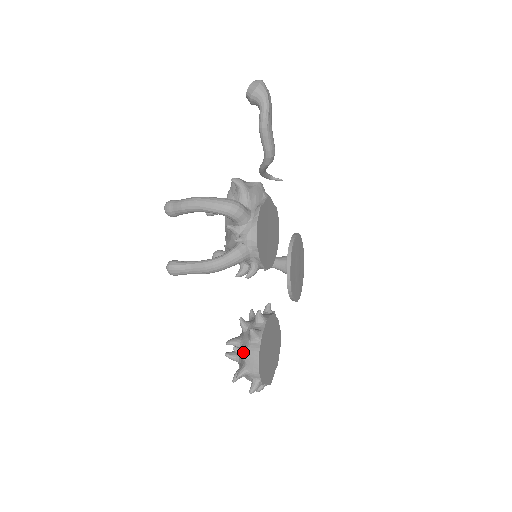
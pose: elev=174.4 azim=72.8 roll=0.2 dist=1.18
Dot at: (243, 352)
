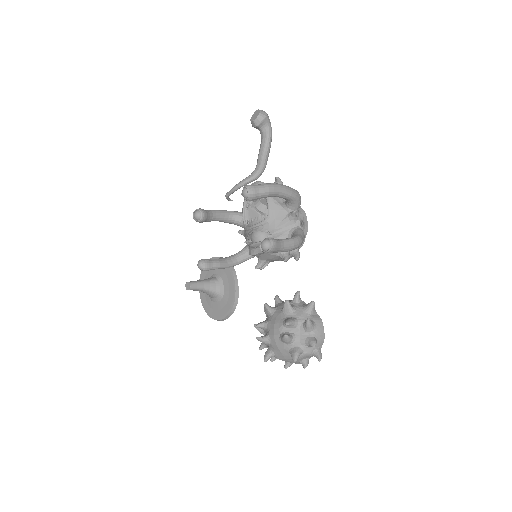
Dot at: (313, 323)
